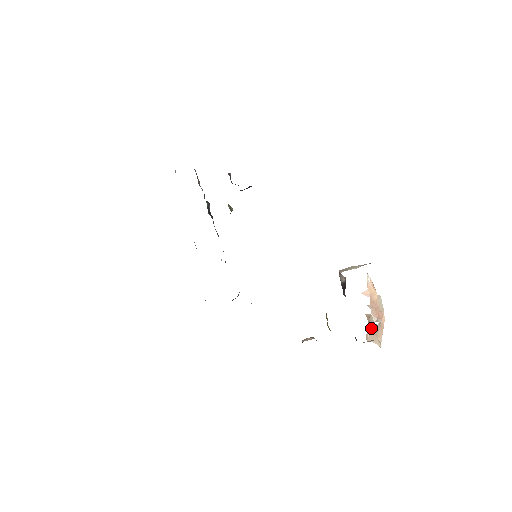
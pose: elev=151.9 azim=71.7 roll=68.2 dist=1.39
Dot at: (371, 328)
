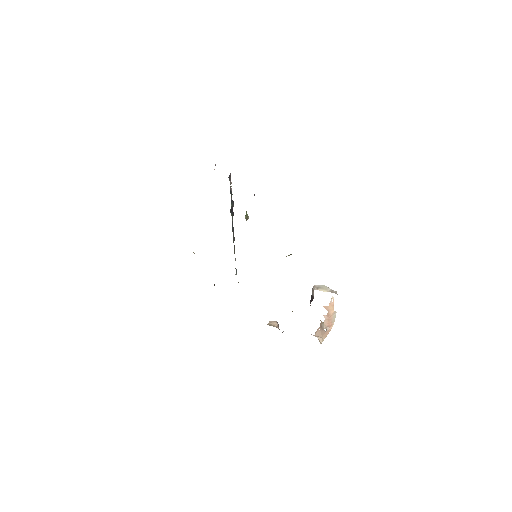
Dot at: (321, 329)
